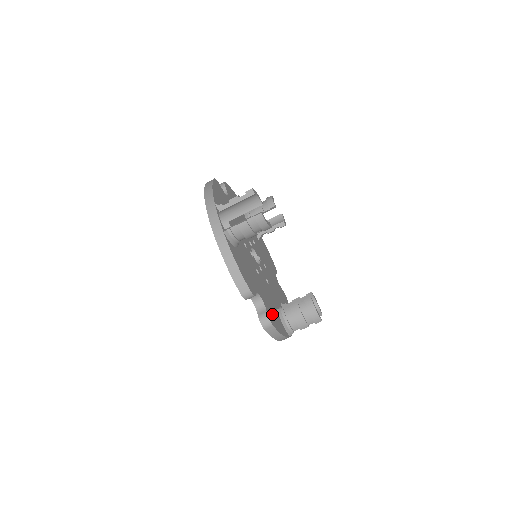
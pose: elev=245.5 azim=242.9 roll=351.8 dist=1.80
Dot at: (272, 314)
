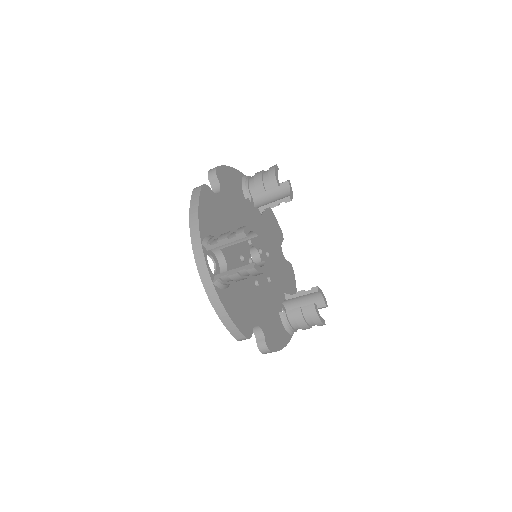
Dot at: (272, 332)
